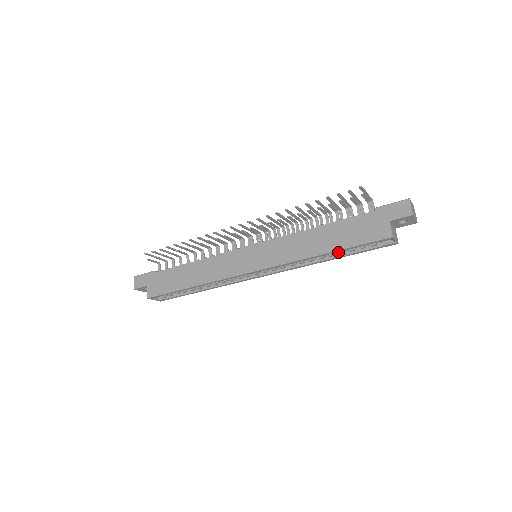
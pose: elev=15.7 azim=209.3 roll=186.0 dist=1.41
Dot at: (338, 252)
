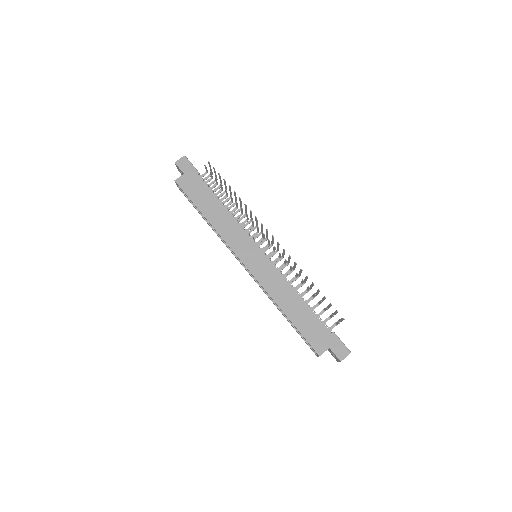
Dot at: occluded
